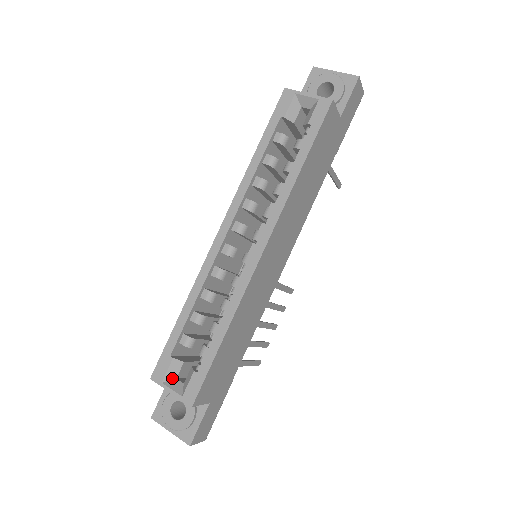
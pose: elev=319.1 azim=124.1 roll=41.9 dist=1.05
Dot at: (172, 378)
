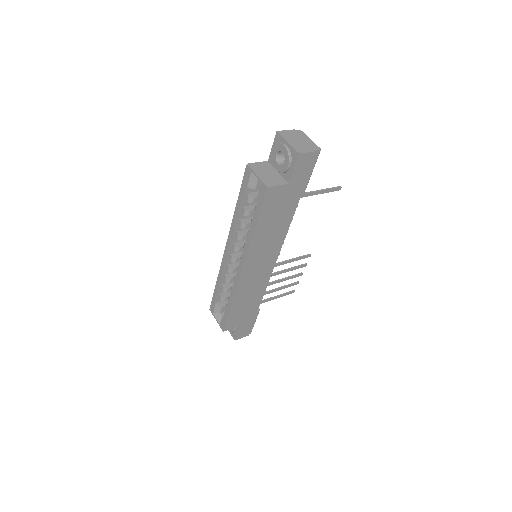
Dot at: (218, 313)
